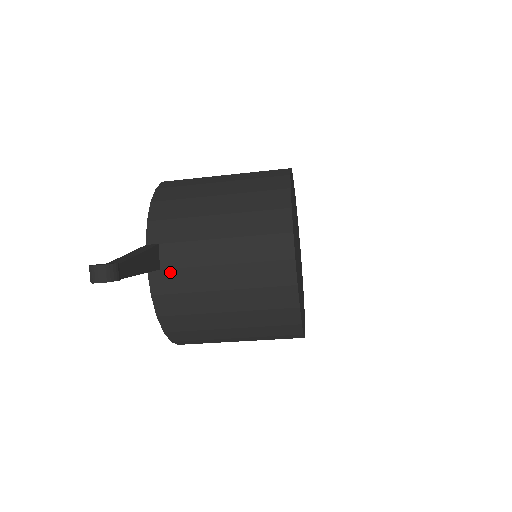
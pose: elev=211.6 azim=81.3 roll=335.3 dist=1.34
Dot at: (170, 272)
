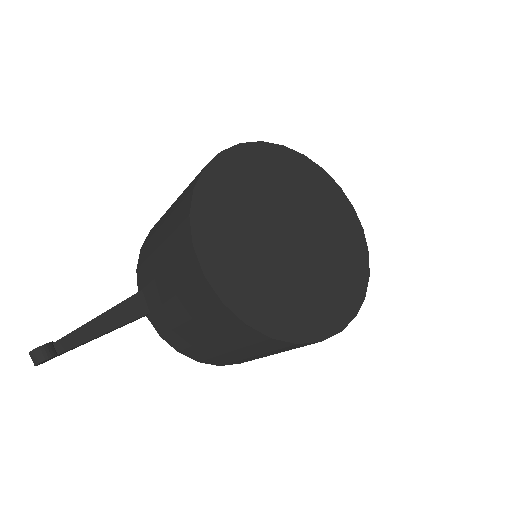
Dot at: (155, 314)
